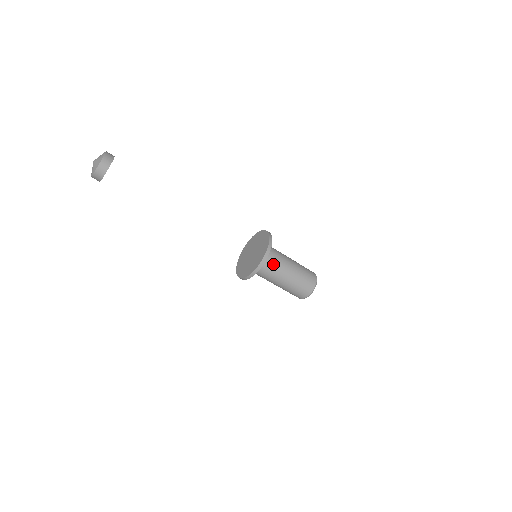
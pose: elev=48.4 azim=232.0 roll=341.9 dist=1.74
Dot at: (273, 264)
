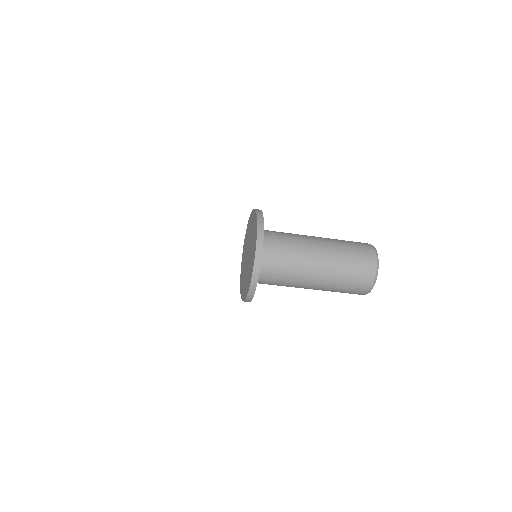
Dot at: (277, 283)
